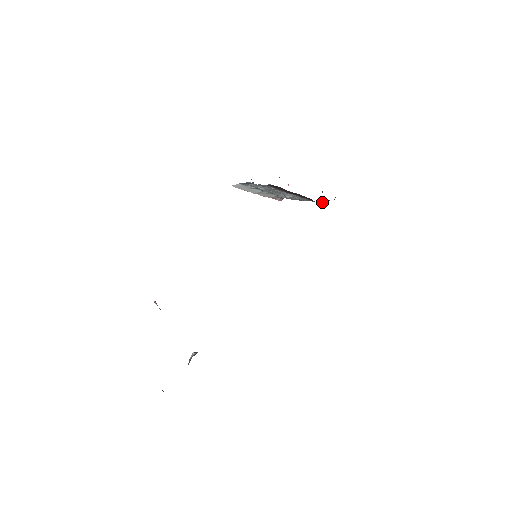
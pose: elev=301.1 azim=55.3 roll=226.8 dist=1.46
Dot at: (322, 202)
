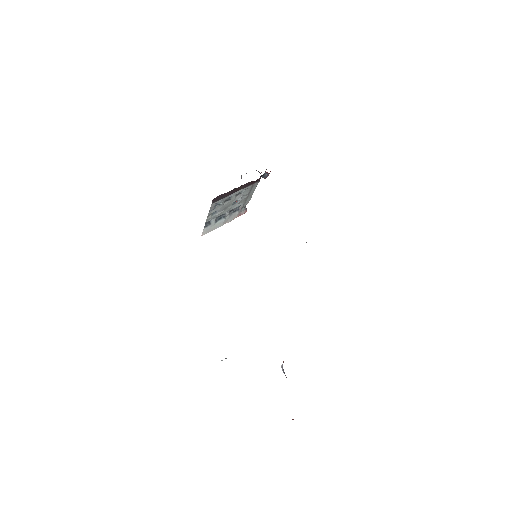
Dot at: (263, 177)
